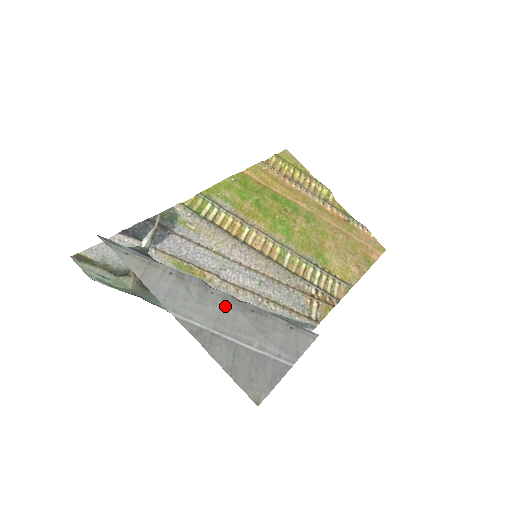
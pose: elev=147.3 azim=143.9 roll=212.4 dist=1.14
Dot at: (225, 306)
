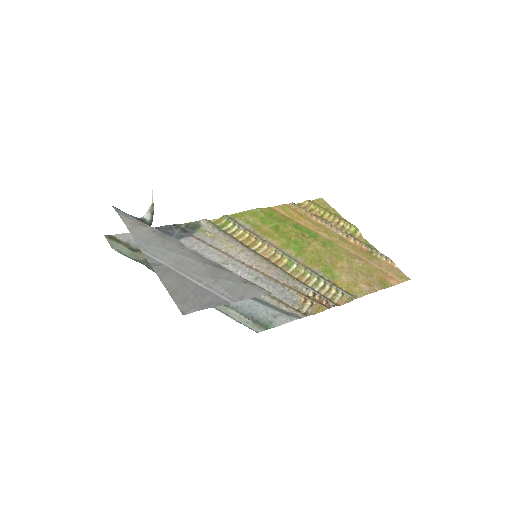
Dot at: (189, 257)
